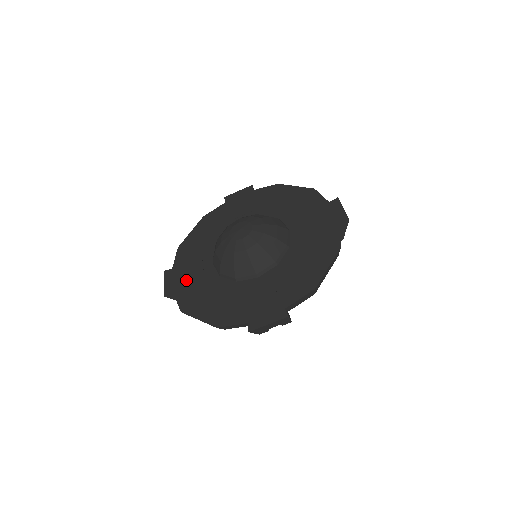
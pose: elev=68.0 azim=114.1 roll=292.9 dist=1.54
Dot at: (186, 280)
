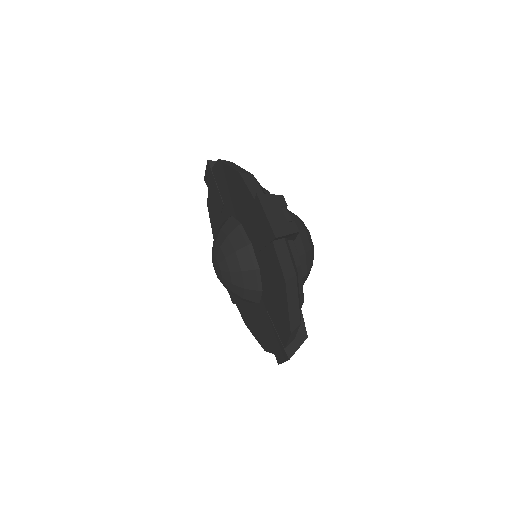
Dot at: occluded
